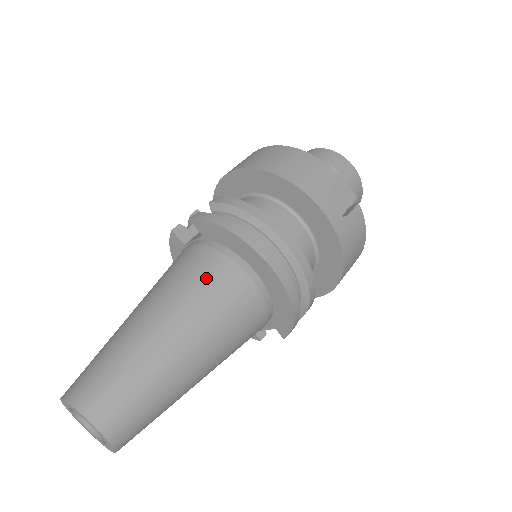
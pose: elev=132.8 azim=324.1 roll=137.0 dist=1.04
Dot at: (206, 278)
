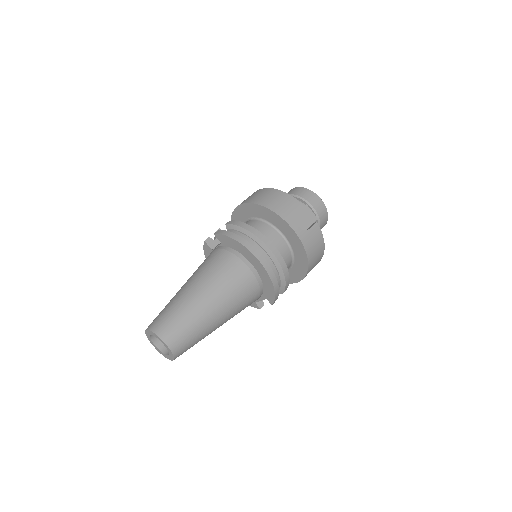
Dot at: (222, 267)
